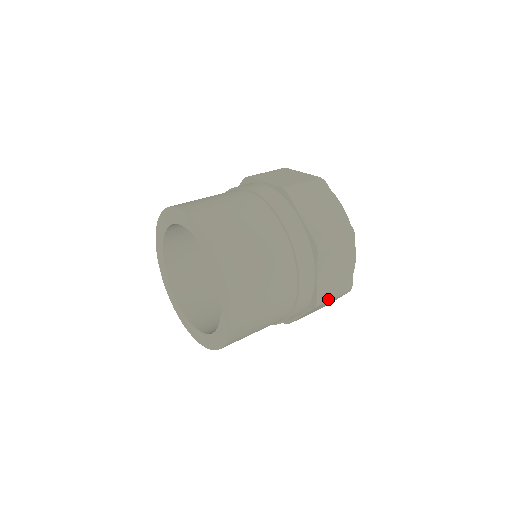
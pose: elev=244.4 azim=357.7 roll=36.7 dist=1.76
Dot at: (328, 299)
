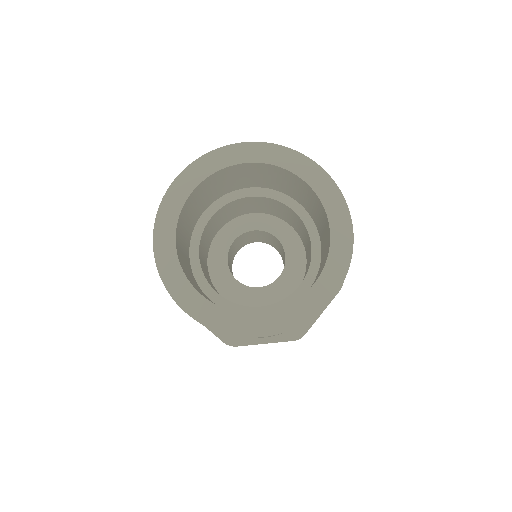
Dot at: occluded
